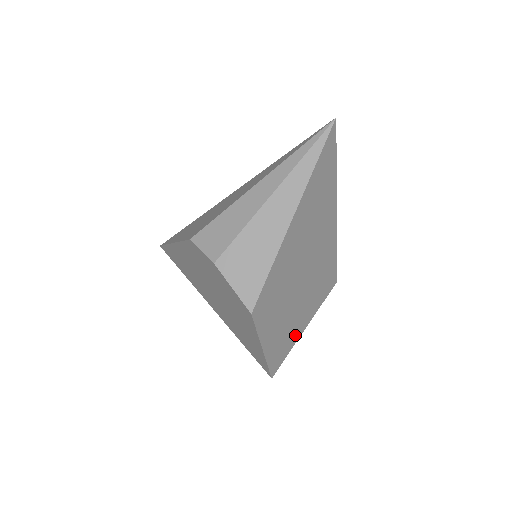
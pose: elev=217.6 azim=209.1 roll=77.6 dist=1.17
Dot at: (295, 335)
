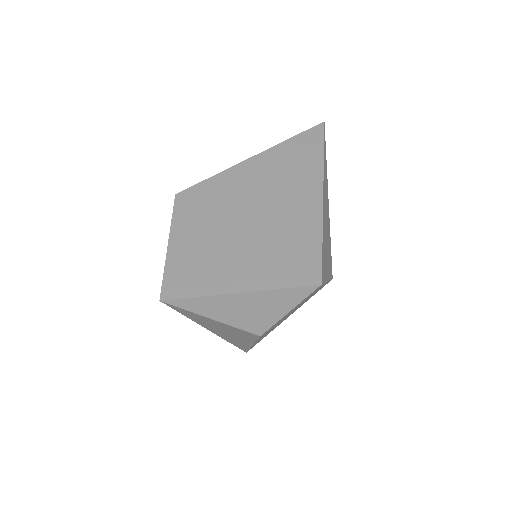
Dot at: (219, 282)
